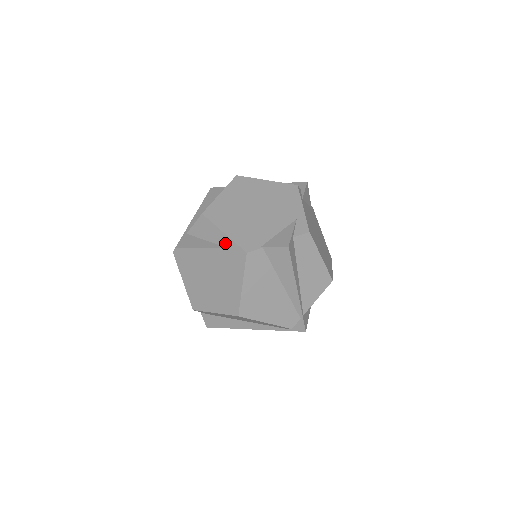
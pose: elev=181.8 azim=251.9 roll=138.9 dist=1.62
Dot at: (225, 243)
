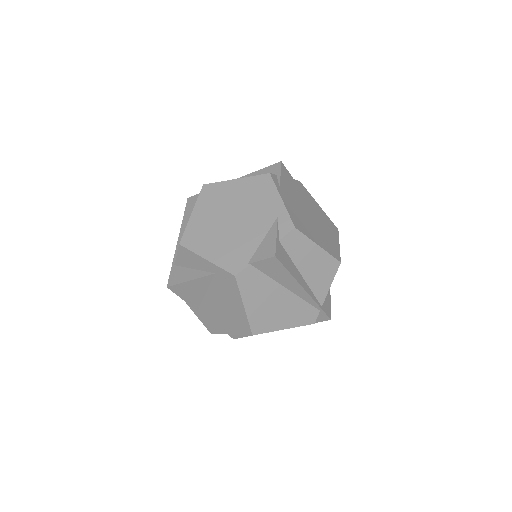
Dot at: (211, 269)
